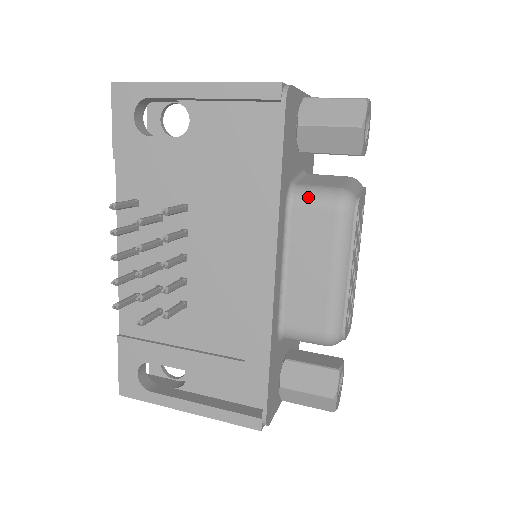
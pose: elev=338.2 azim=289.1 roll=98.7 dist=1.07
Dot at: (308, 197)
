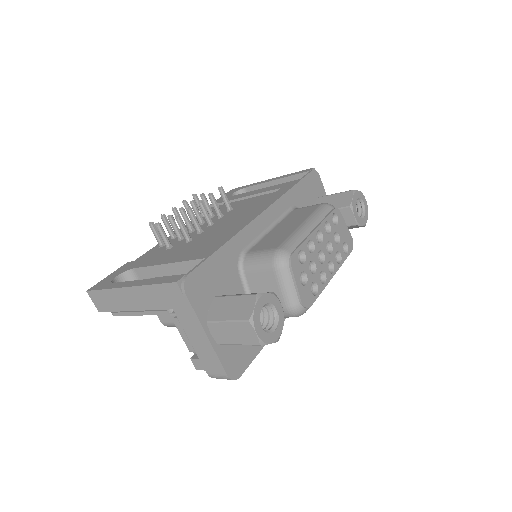
Dot at: occluded
